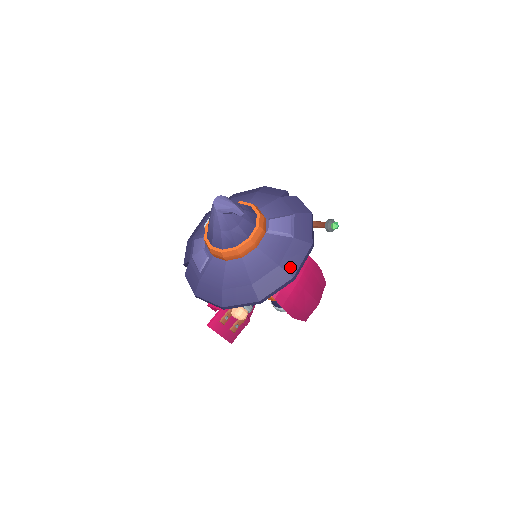
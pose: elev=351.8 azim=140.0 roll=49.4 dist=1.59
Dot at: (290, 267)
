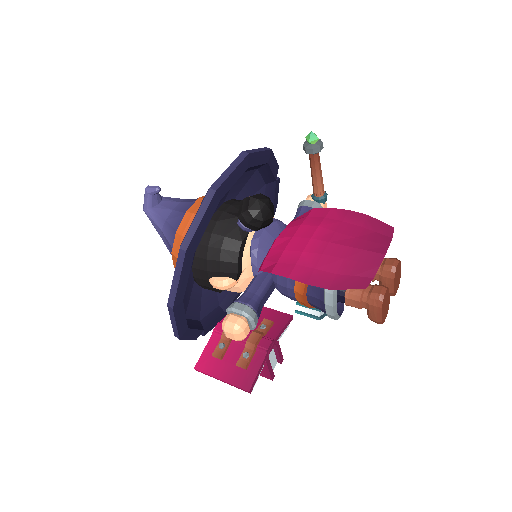
Dot at: occluded
